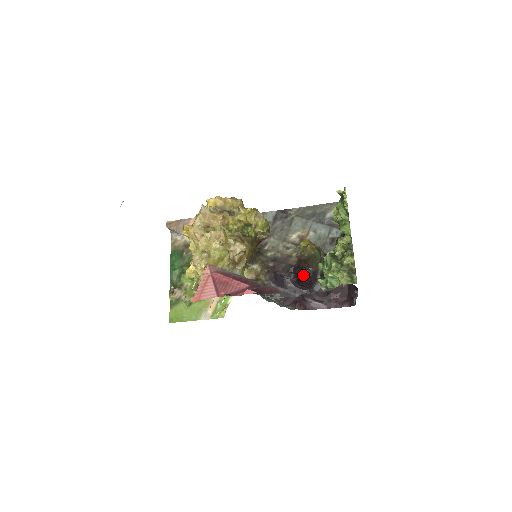
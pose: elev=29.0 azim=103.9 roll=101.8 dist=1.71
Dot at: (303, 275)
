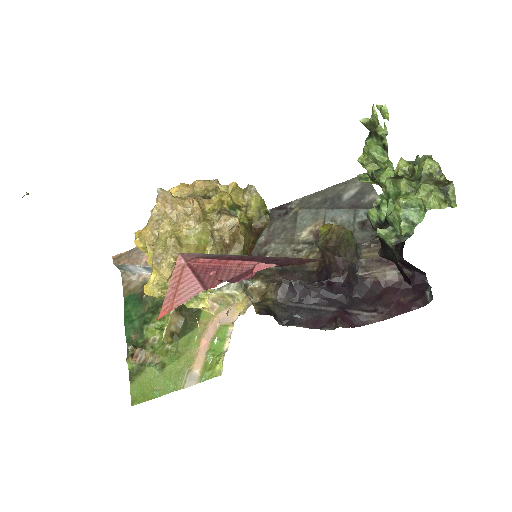
Dot at: (334, 277)
